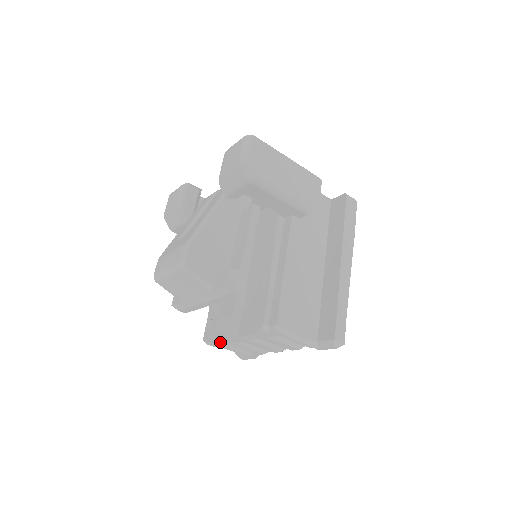
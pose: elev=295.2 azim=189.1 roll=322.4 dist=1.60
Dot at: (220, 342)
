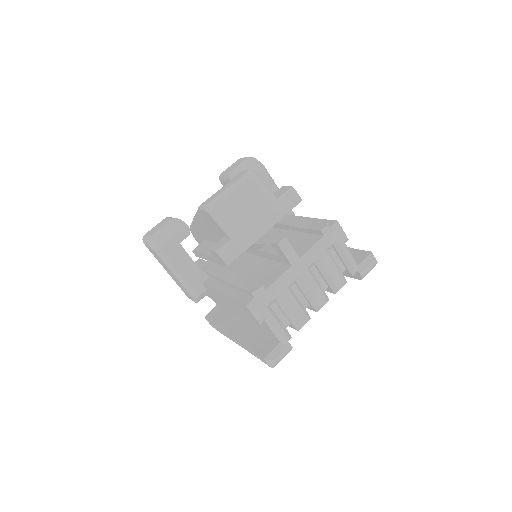
Dot at: (272, 290)
